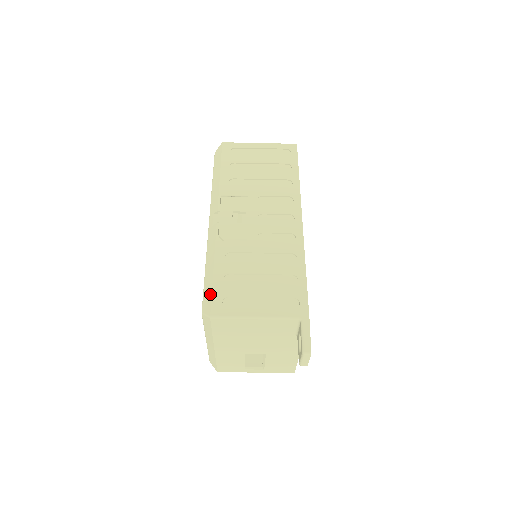
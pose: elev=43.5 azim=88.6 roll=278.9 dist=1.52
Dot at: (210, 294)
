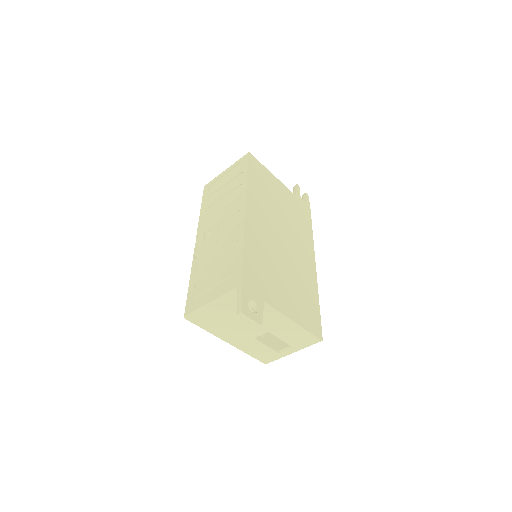
Dot at: (186, 301)
